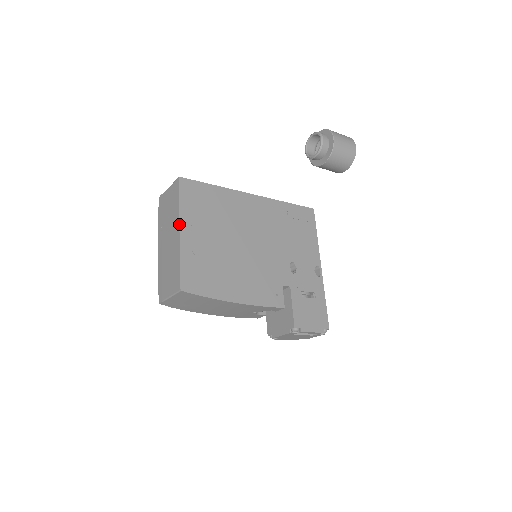
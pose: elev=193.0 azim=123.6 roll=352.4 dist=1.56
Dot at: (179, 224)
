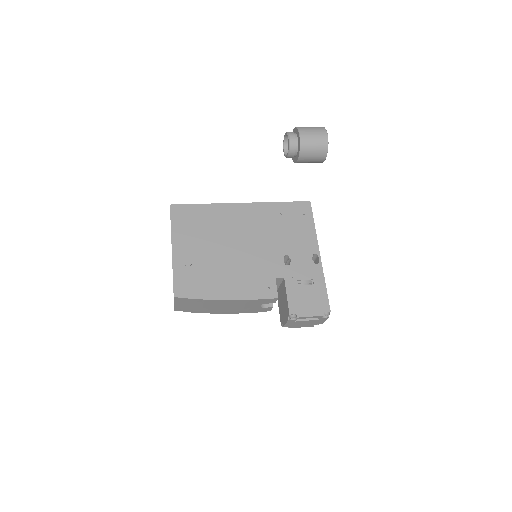
Dot at: (171, 243)
